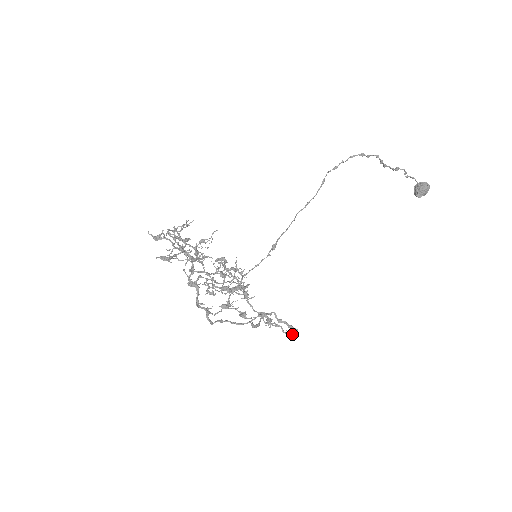
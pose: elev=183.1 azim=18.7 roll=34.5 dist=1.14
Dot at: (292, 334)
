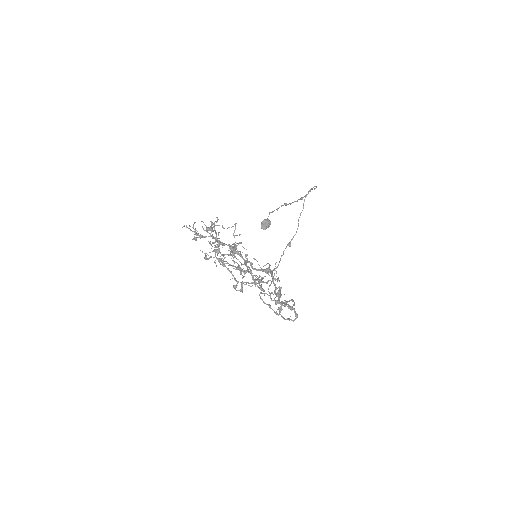
Dot at: (289, 320)
